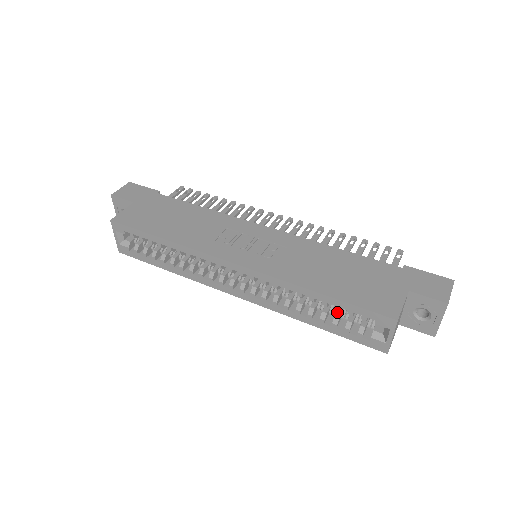
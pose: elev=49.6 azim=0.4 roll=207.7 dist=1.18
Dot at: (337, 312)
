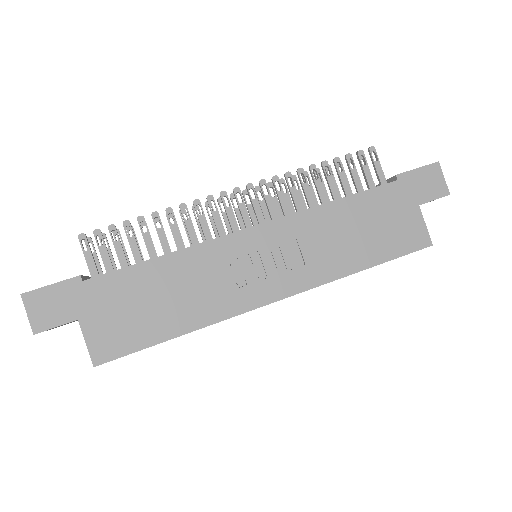
Dot at: occluded
